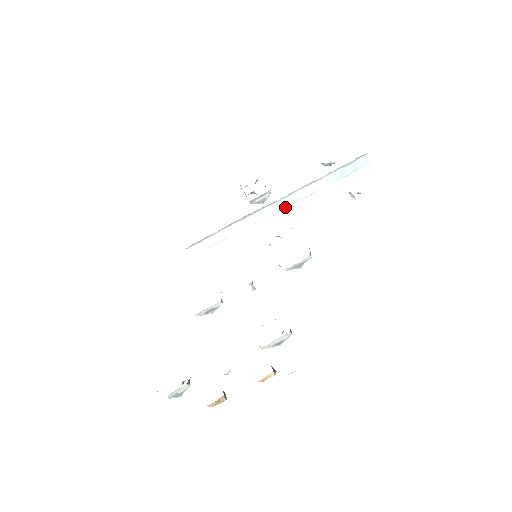
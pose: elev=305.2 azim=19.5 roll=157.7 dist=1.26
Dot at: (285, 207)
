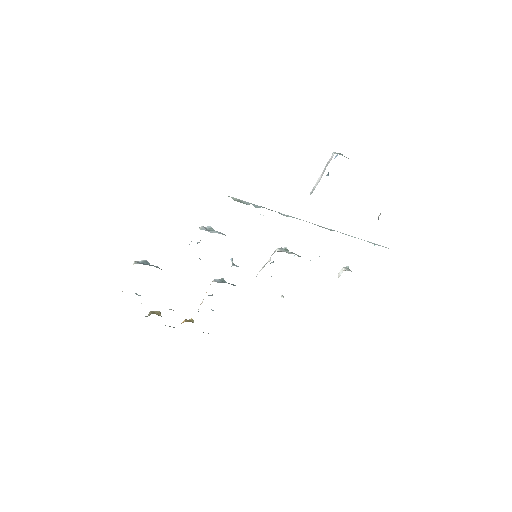
Dot at: occluded
